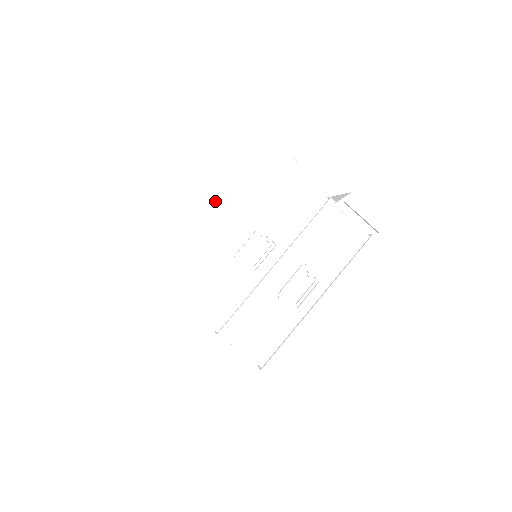
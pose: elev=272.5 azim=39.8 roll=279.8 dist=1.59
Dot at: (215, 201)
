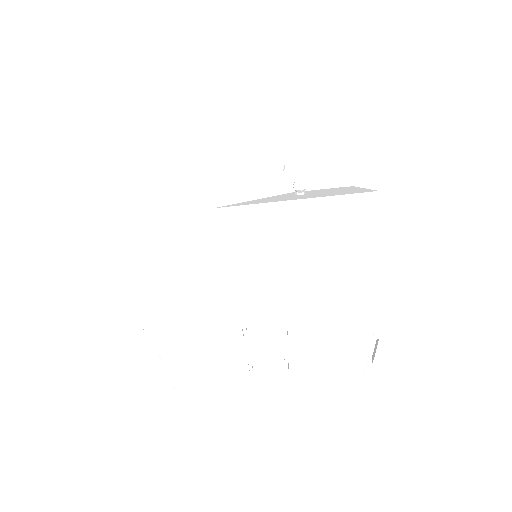
Dot at: (274, 234)
